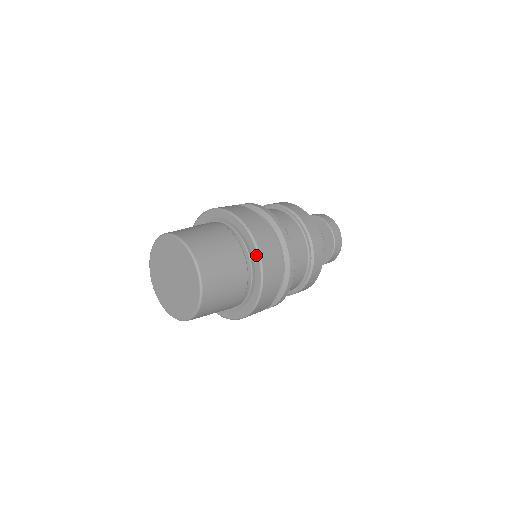
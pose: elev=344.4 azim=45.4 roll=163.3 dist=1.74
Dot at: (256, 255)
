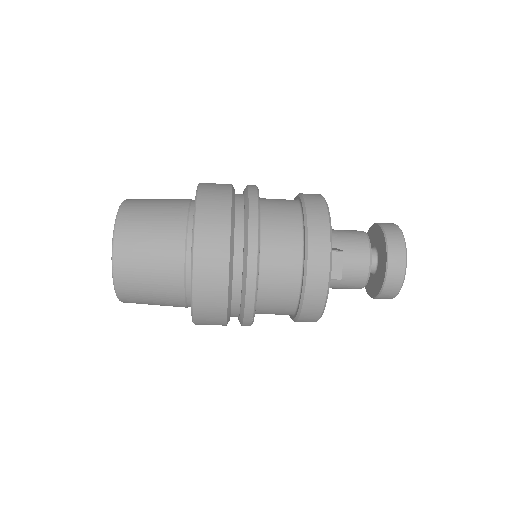
Dot at: occluded
